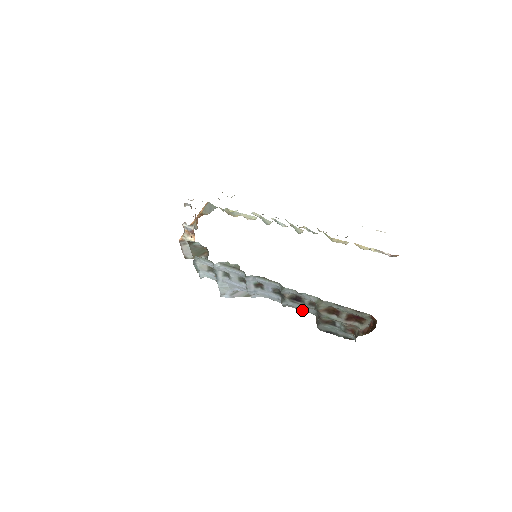
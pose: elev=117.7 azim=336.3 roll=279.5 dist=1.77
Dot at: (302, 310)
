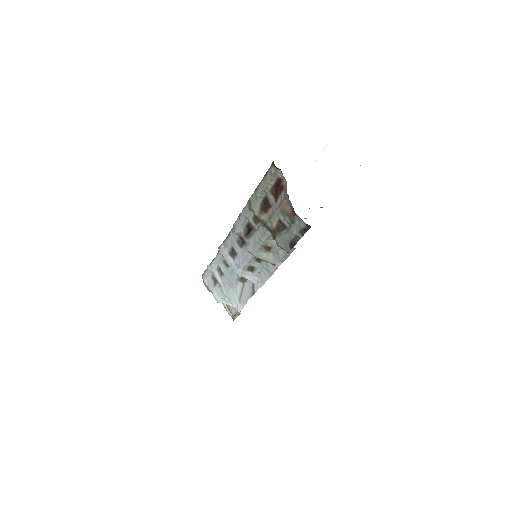
Dot at: (261, 240)
